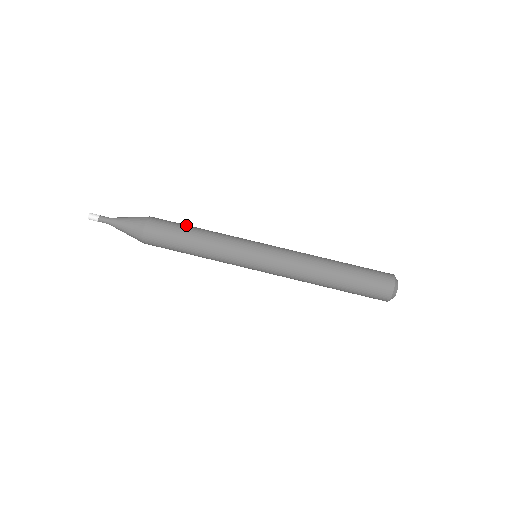
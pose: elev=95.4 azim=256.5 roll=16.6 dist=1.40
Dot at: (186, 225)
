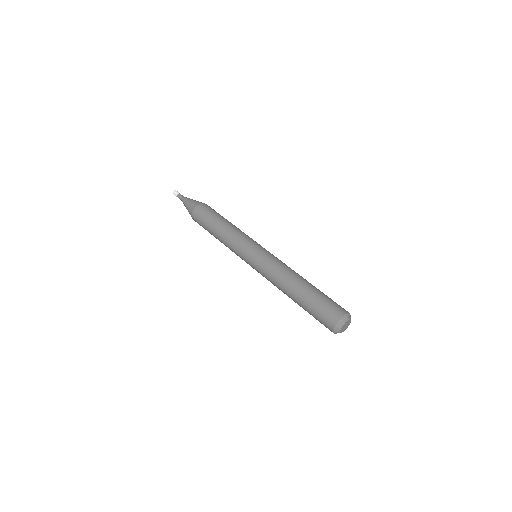
Dot at: occluded
